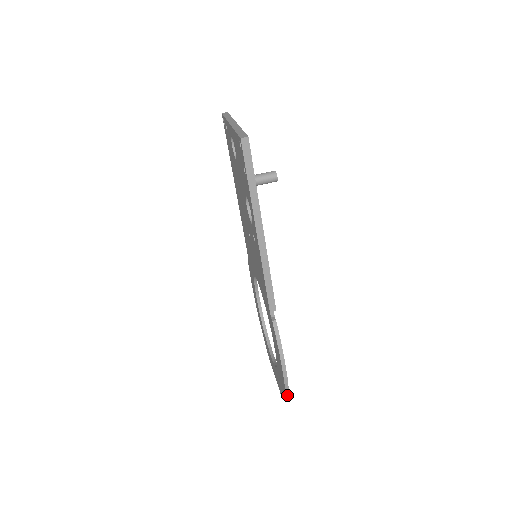
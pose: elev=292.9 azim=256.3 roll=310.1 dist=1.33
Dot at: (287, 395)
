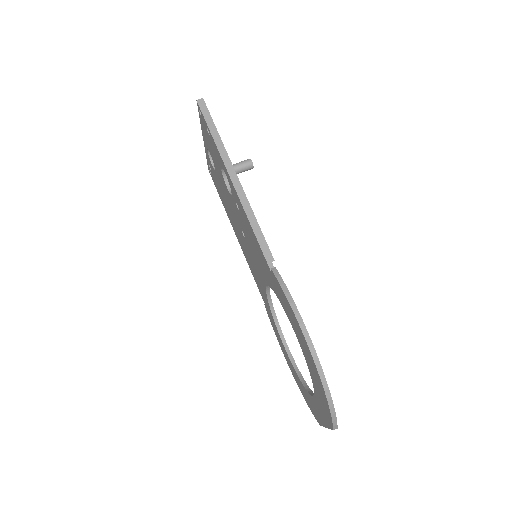
Dot at: (324, 381)
